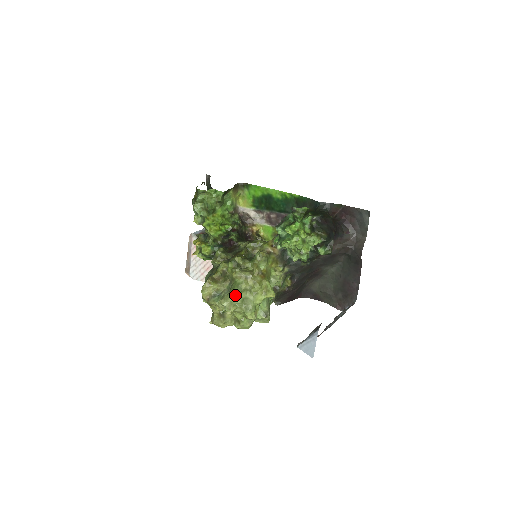
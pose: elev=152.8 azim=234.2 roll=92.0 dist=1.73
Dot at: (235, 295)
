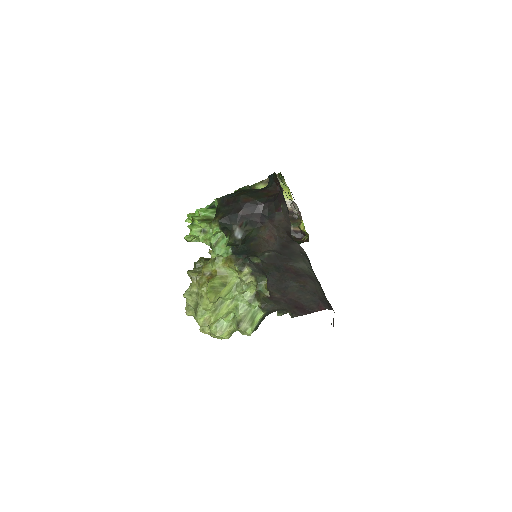
Dot at: (186, 298)
